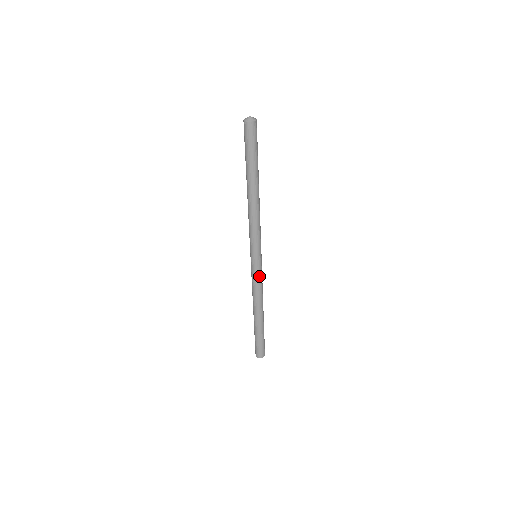
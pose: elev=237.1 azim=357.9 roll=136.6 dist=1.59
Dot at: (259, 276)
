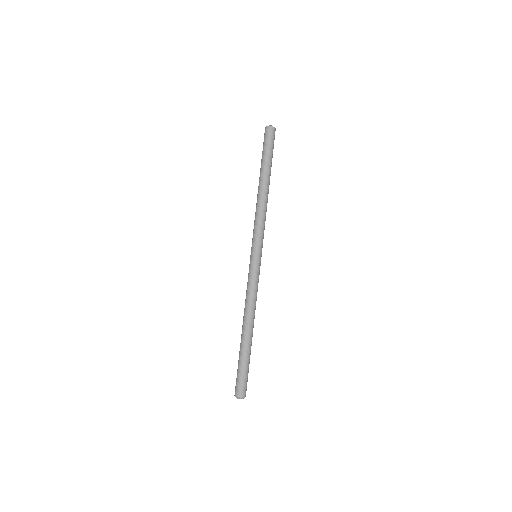
Dot at: (257, 277)
